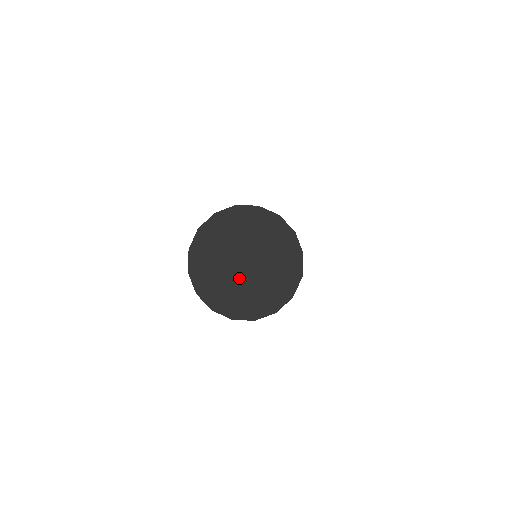
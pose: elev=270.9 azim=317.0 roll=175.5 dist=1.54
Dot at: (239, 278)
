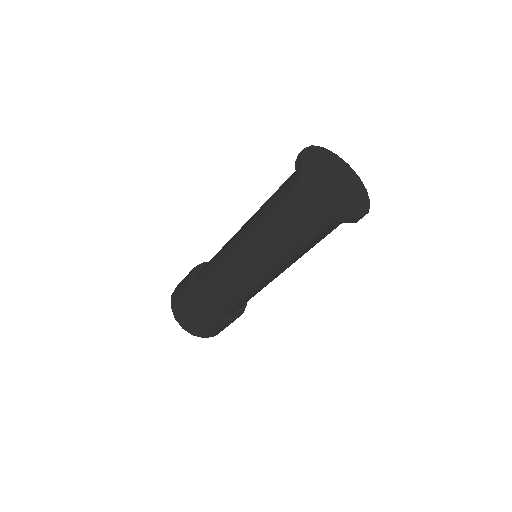
Dot at: (335, 188)
